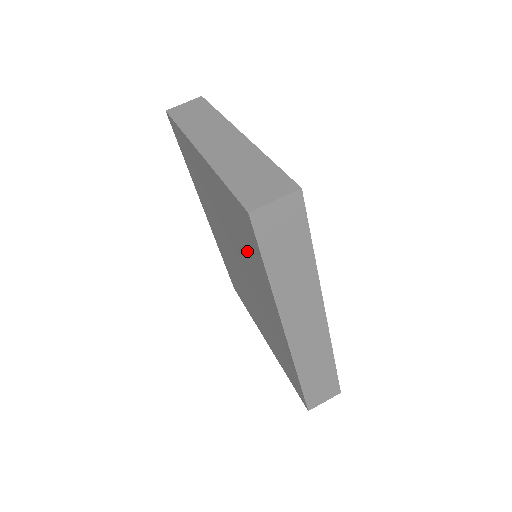
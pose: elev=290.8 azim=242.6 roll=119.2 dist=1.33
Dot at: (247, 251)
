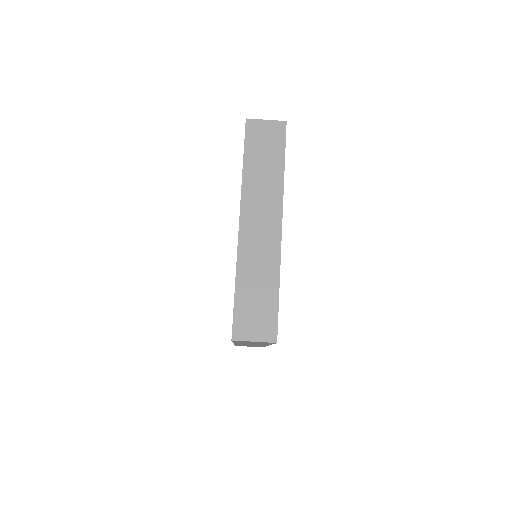
Dot at: occluded
